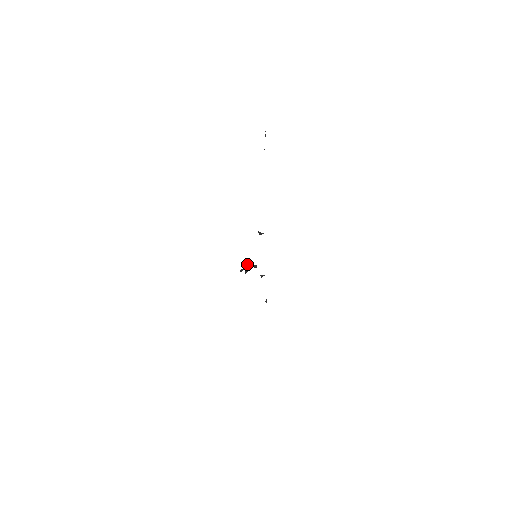
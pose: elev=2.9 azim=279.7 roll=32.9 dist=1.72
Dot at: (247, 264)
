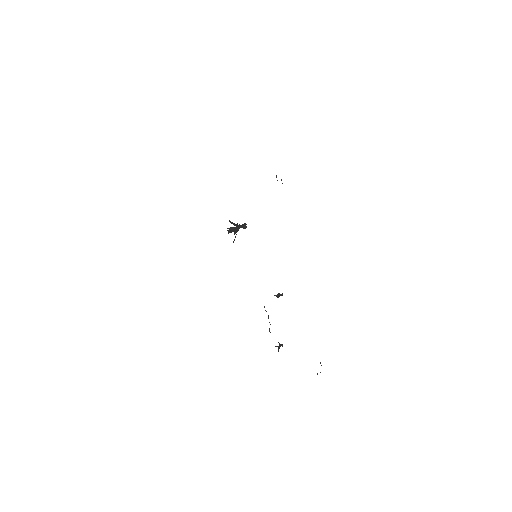
Dot at: (234, 228)
